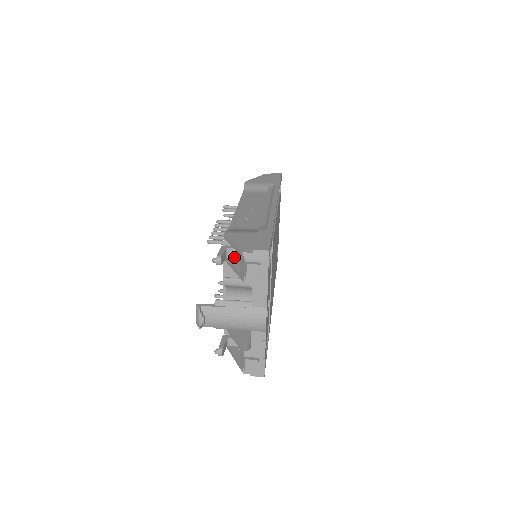
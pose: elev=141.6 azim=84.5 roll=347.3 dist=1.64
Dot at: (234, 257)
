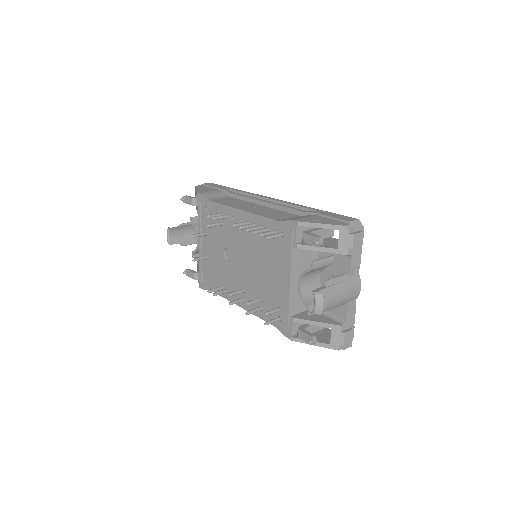
Dot at: occluded
